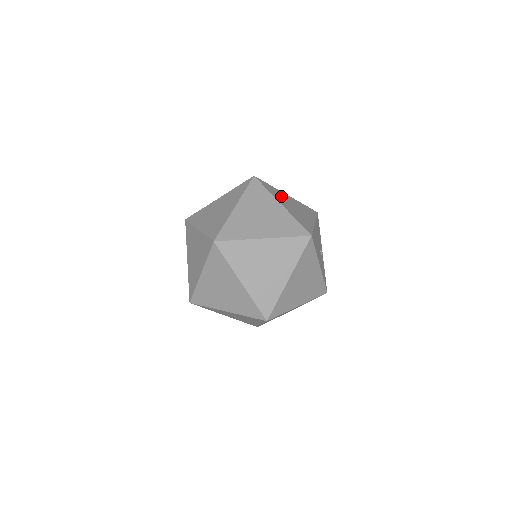
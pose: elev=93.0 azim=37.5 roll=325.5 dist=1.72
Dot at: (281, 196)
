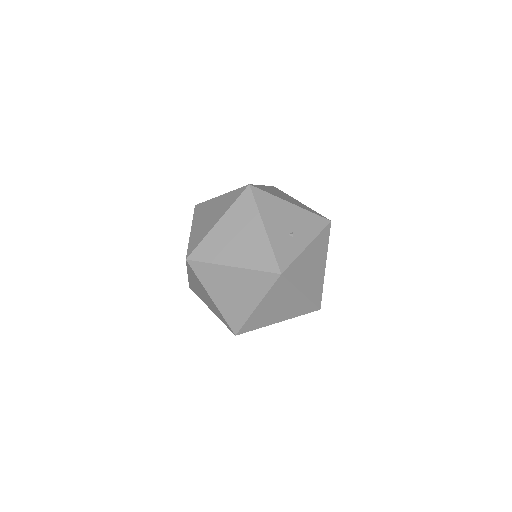
Dot at: occluded
